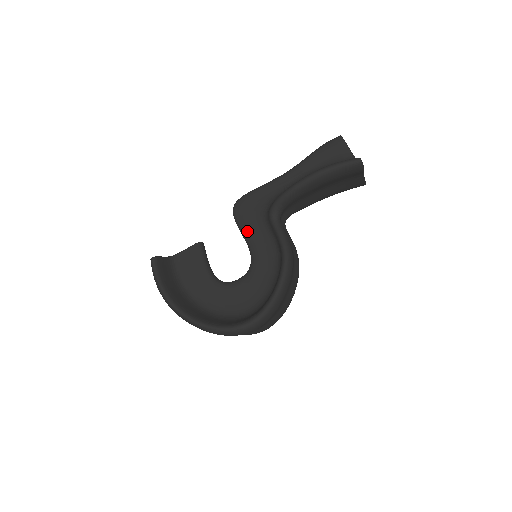
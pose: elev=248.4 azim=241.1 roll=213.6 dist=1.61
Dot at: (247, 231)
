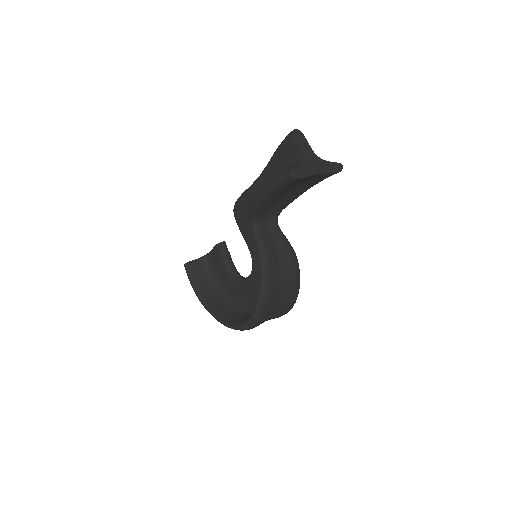
Dot at: (244, 234)
